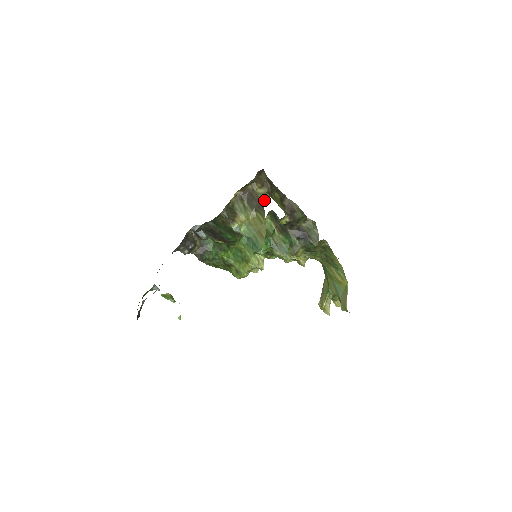
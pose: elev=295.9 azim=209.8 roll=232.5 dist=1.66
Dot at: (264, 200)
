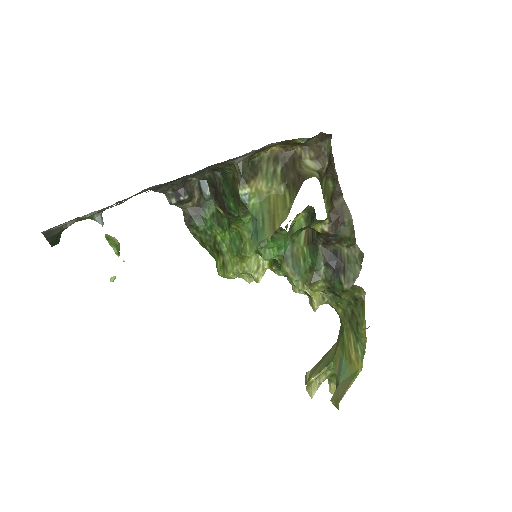
Dot at: (307, 177)
